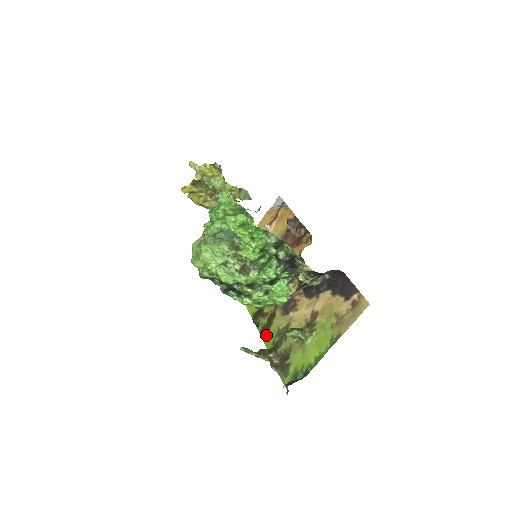
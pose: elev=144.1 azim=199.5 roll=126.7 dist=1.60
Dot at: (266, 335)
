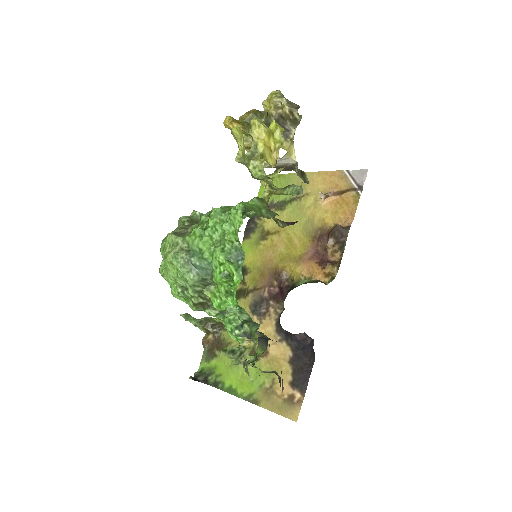
Dot at: occluded
